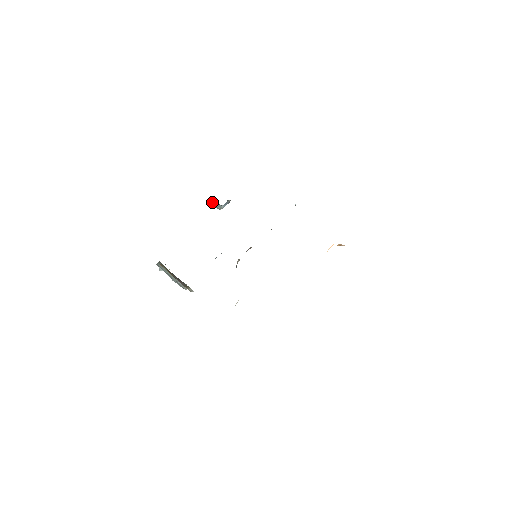
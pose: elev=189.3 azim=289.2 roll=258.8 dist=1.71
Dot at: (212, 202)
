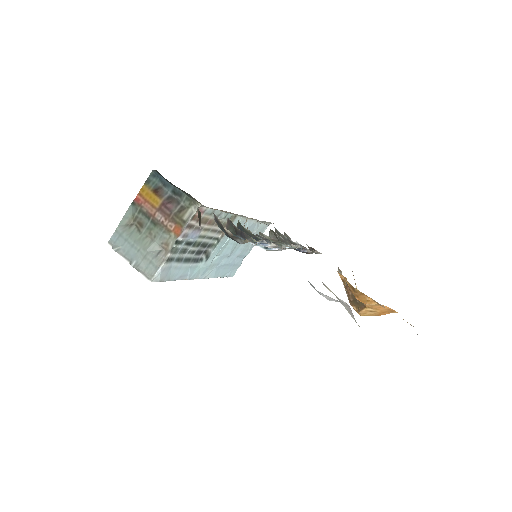
Dot at: occluded
